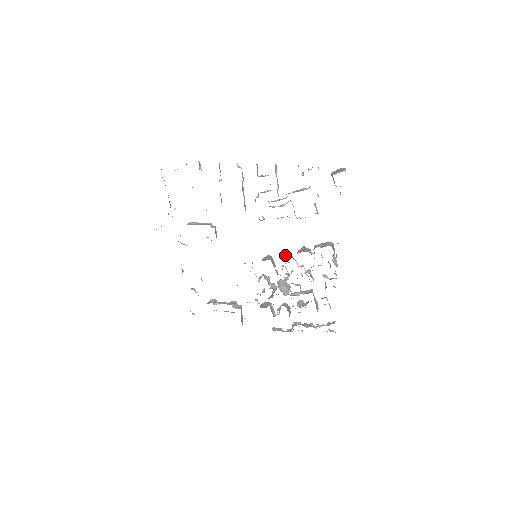
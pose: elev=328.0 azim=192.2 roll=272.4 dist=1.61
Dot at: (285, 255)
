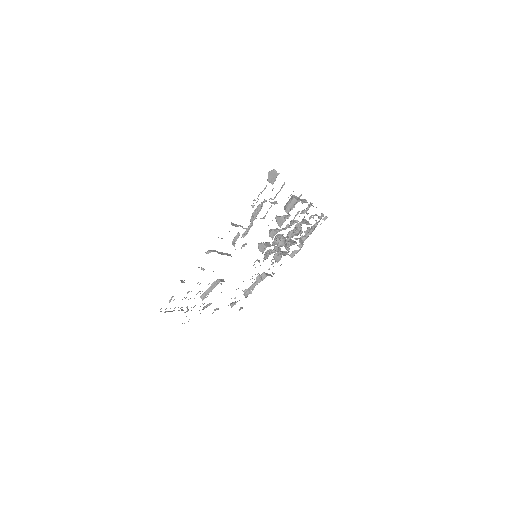
Dot at: (273, 235)
